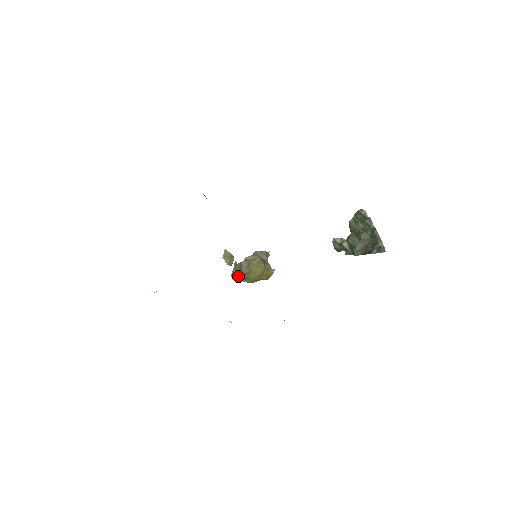
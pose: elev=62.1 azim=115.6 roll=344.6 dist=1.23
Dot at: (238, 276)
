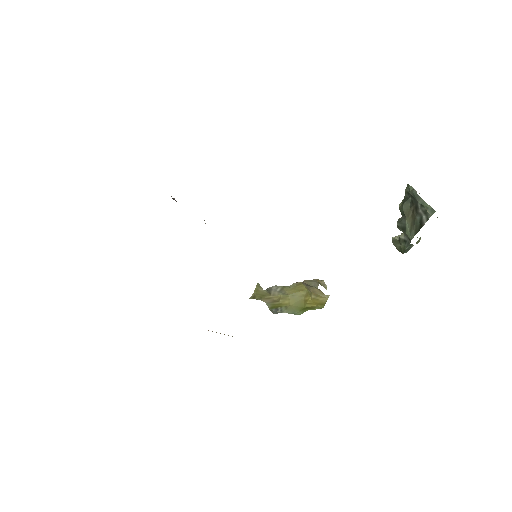
Dot at: (268, 302)
